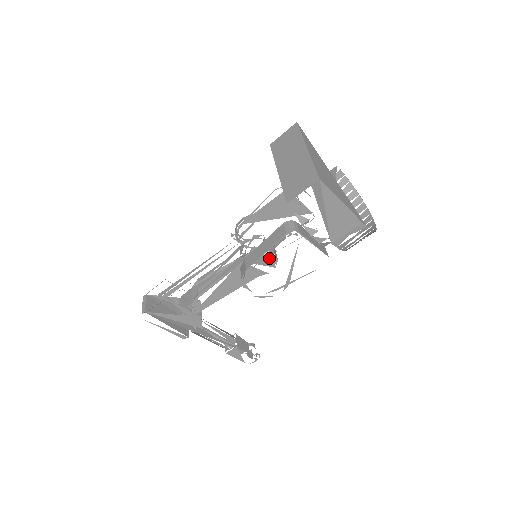
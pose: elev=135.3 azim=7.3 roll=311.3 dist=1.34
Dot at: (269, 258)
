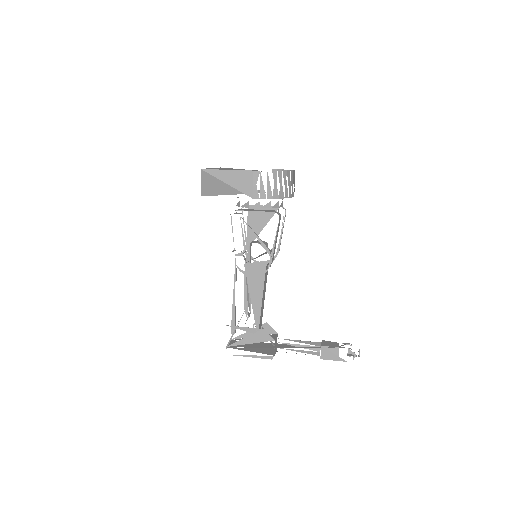
Dot at: occluded
